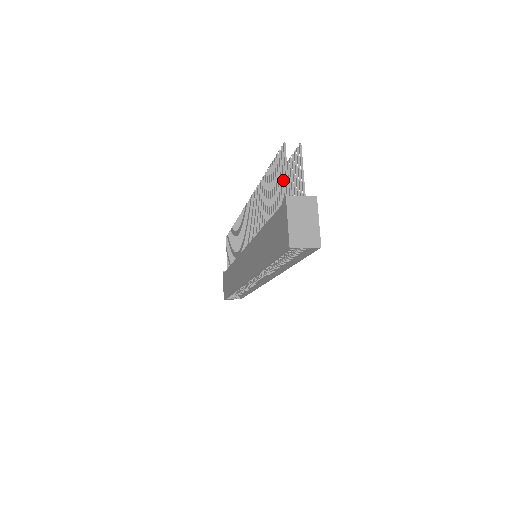
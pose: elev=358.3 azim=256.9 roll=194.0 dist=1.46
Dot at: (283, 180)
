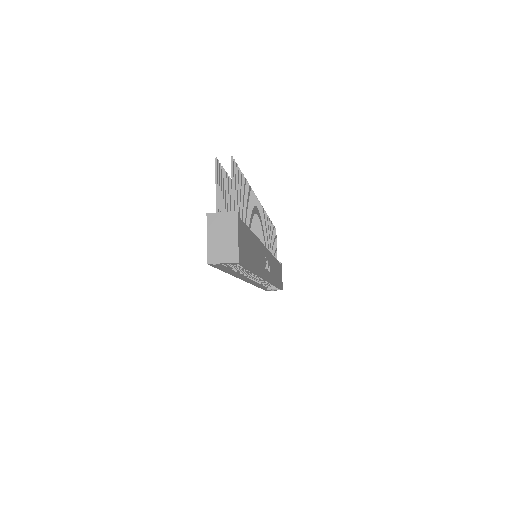
Dot at: occluded
